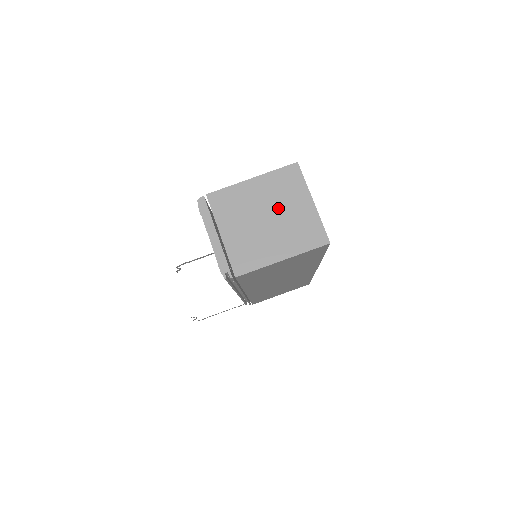
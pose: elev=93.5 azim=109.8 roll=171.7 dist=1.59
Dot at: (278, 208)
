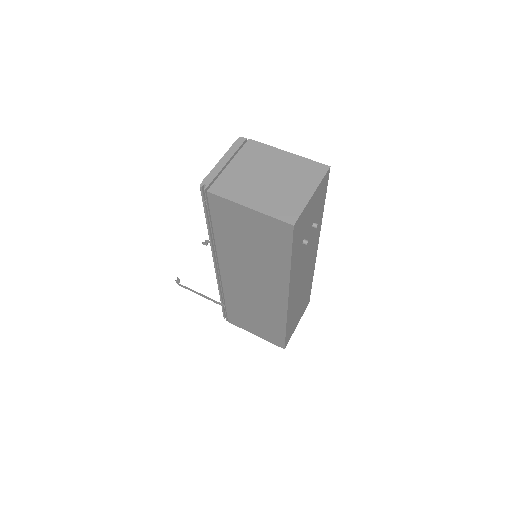
Dot at: (284, 179)
